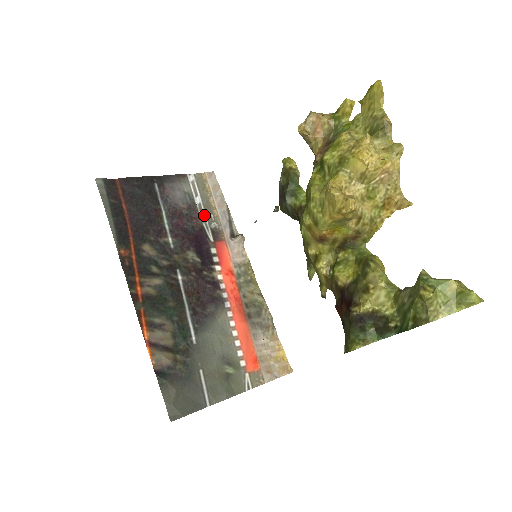
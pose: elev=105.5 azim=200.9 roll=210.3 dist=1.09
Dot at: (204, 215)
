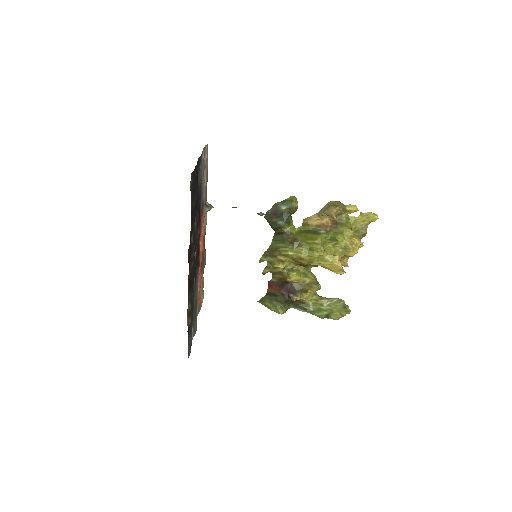
Dot at: (202, 190)
